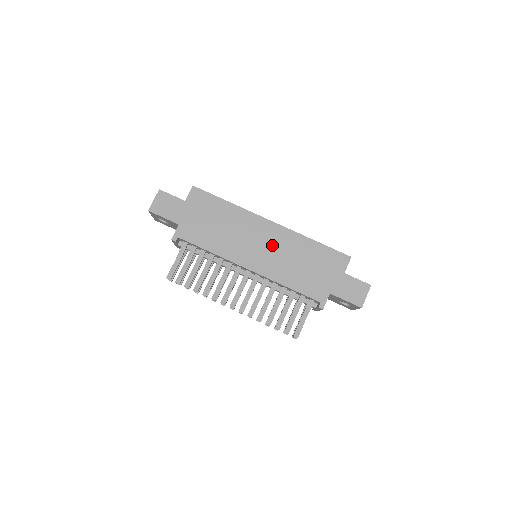
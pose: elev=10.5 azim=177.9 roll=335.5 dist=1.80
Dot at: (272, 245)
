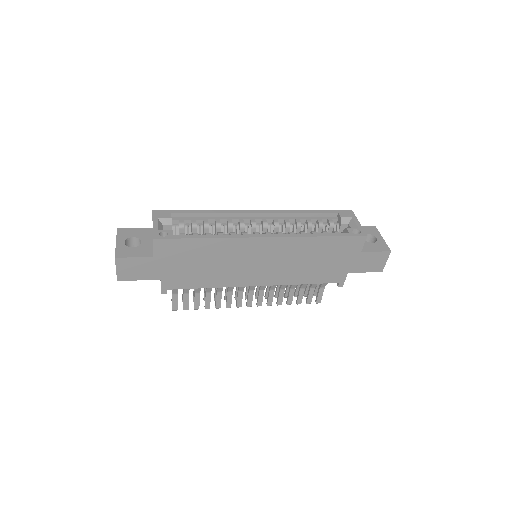
Dot at: (275, 258)
